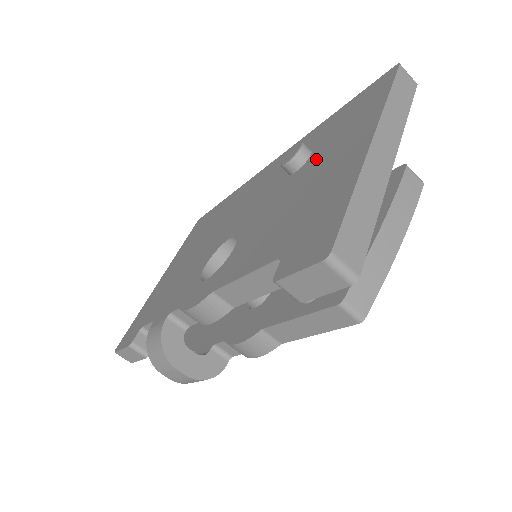
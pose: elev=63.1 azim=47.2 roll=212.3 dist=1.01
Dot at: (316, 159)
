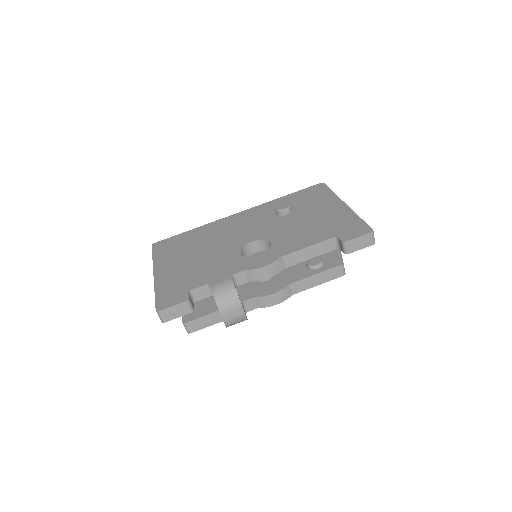
Dot at: (303, 210)
